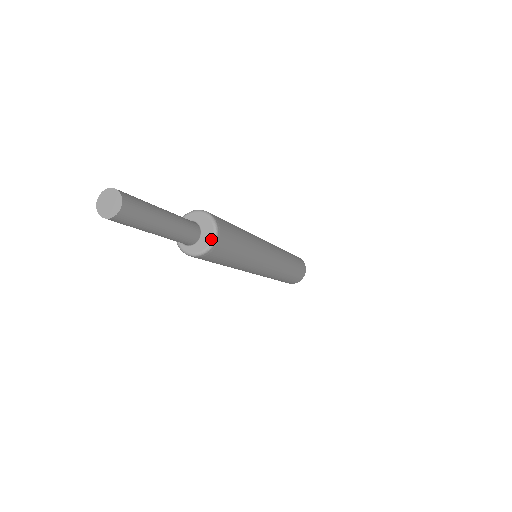
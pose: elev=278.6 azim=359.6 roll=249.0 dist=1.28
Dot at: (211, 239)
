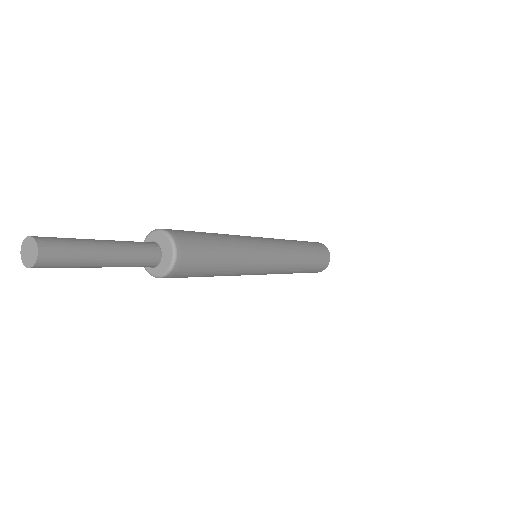
Dot at: (171, 258)
